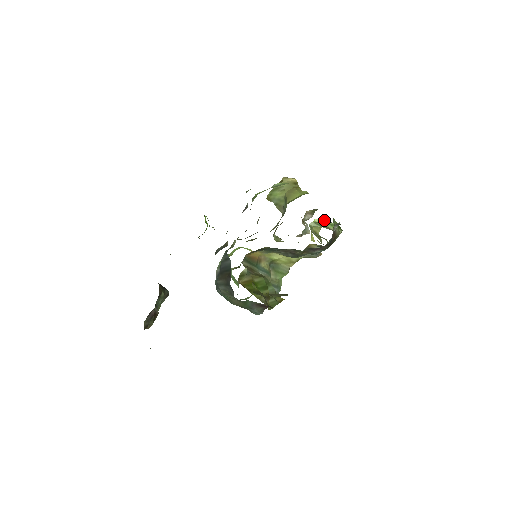
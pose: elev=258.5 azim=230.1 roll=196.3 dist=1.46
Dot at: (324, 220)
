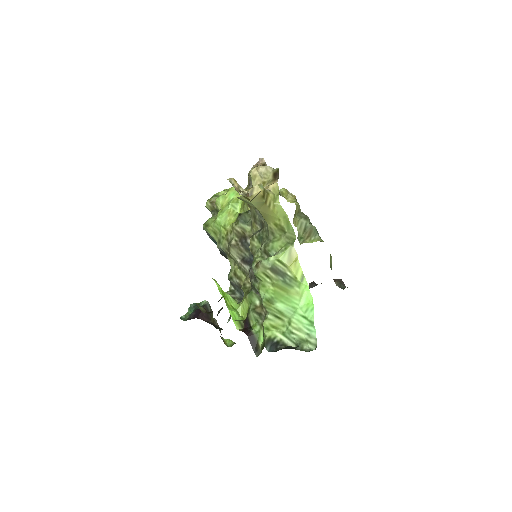
Dot at: occluded
